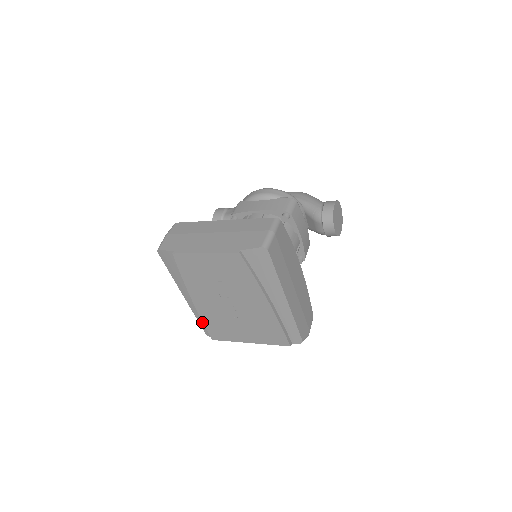
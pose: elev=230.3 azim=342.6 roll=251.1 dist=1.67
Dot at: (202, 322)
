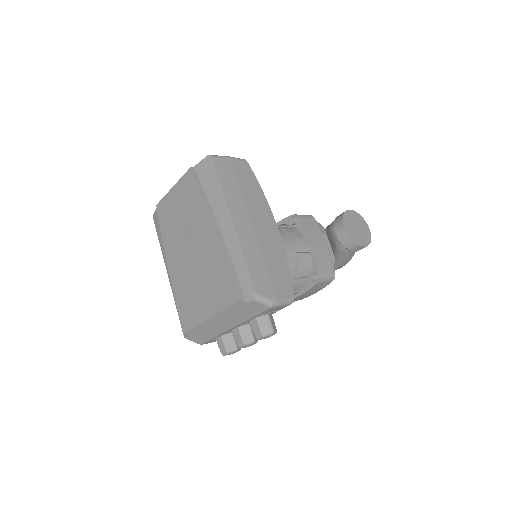
Dot at: occluded
